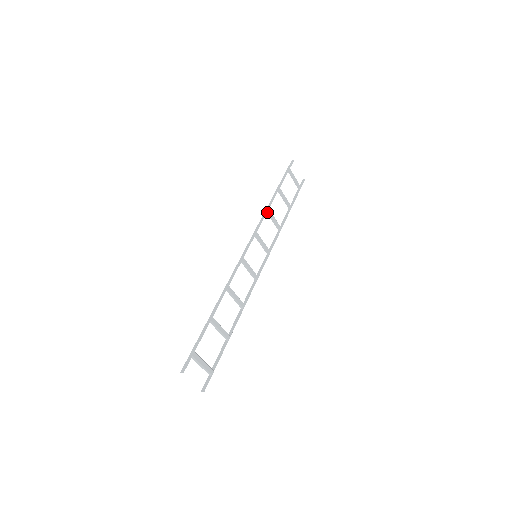
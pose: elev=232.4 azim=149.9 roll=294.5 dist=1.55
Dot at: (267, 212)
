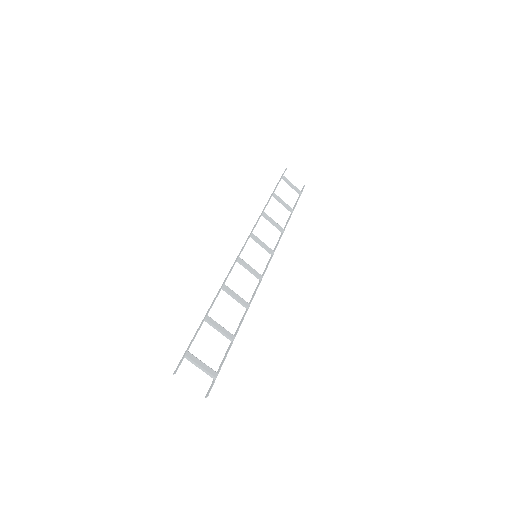
Dot at: (262, 215)
